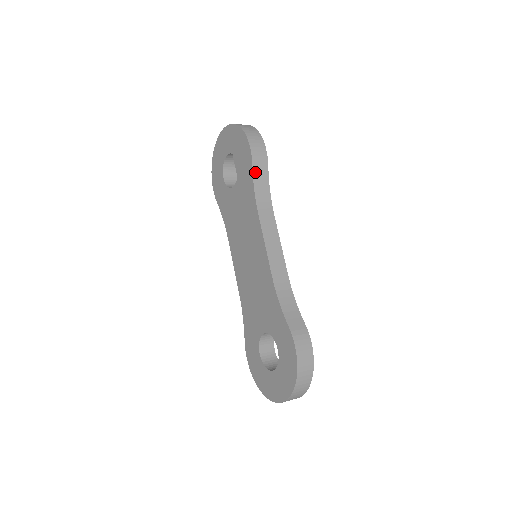
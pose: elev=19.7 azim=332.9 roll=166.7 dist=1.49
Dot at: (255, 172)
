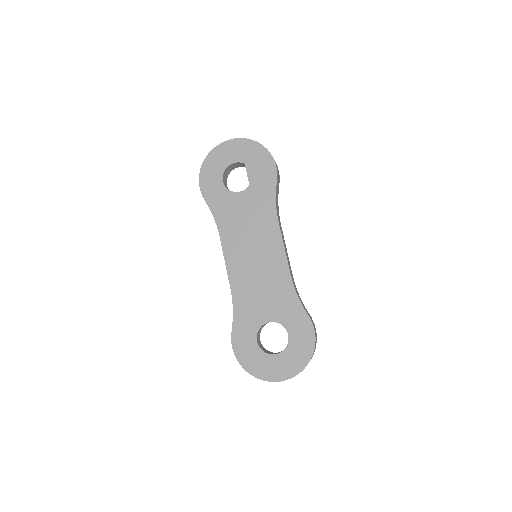
Dot at: (277, 186)
